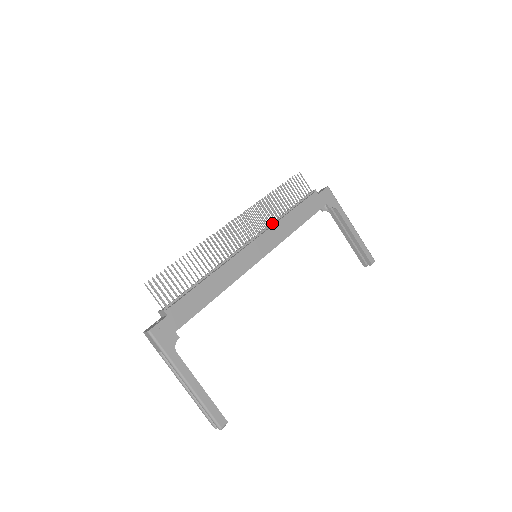
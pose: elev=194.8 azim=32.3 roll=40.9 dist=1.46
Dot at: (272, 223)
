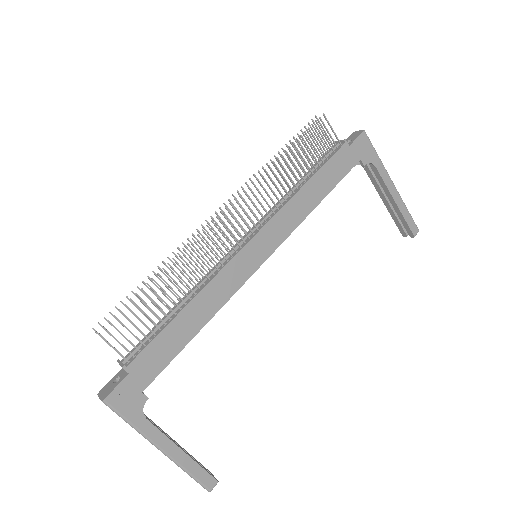
Dot at: (280, 202)
